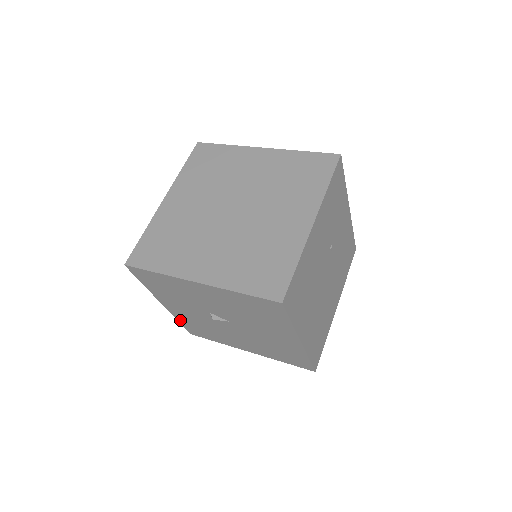
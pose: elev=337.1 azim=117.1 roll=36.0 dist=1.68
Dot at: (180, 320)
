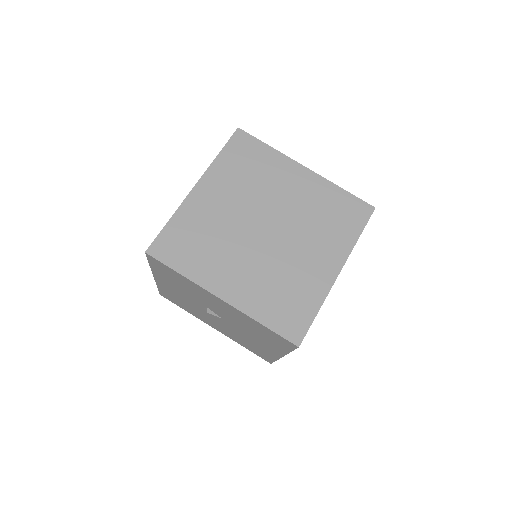
Dot at: (161, 288)
